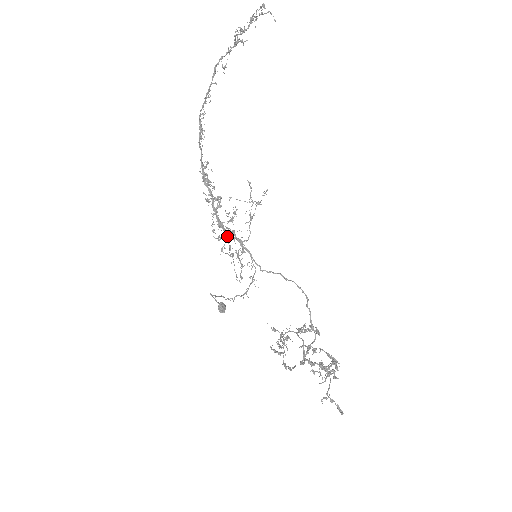
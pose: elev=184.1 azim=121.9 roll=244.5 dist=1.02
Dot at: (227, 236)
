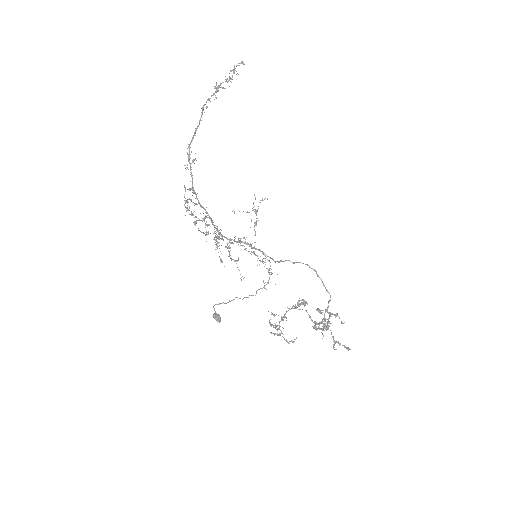
Dot at: occluded
